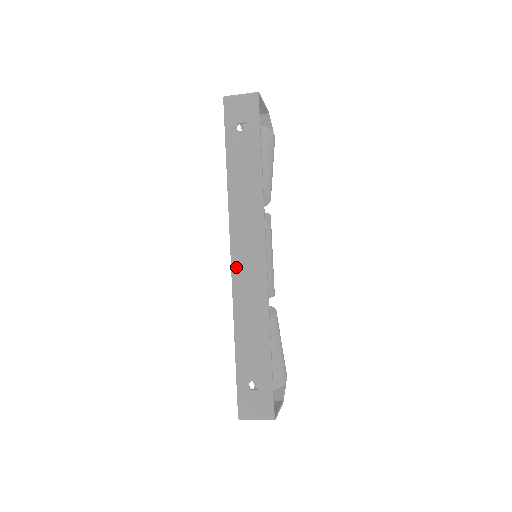
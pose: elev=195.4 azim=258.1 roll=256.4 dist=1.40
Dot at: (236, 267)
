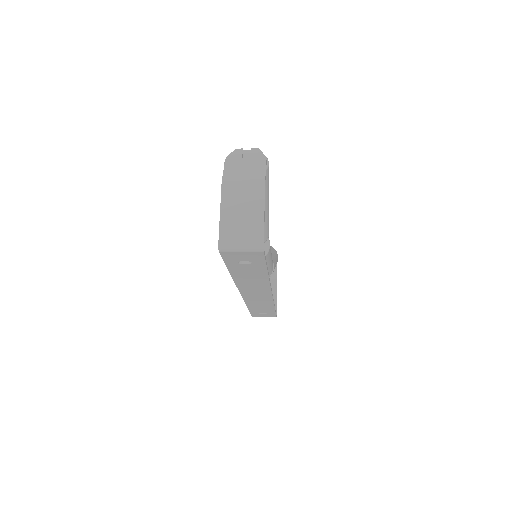
Dot at: (246, 297)
